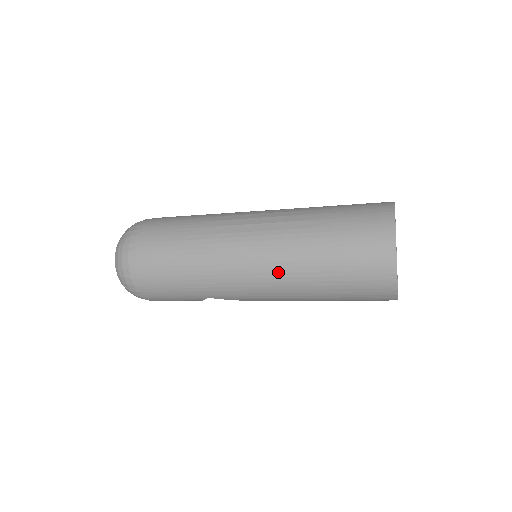
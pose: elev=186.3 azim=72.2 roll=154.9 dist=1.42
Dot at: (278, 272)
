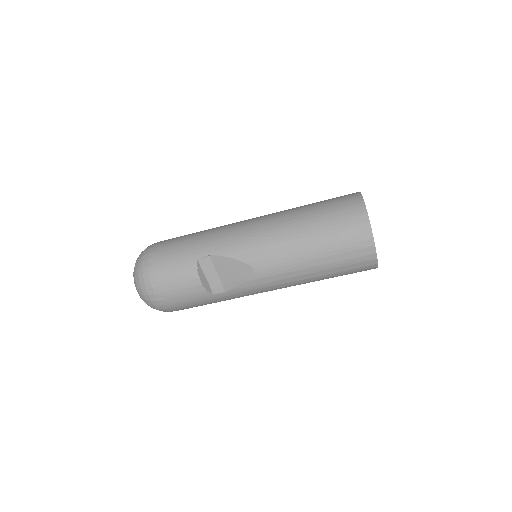
Dot at: (273, 217)
